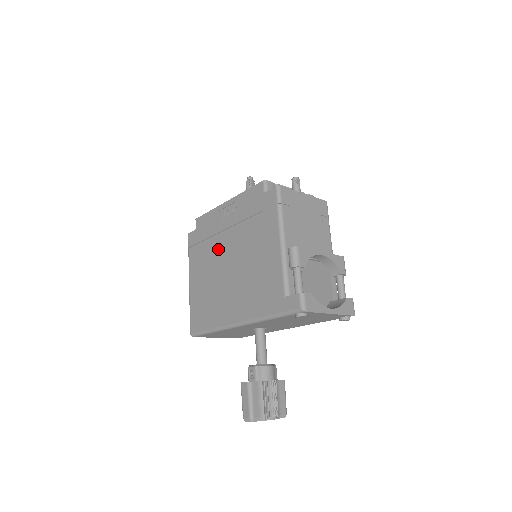
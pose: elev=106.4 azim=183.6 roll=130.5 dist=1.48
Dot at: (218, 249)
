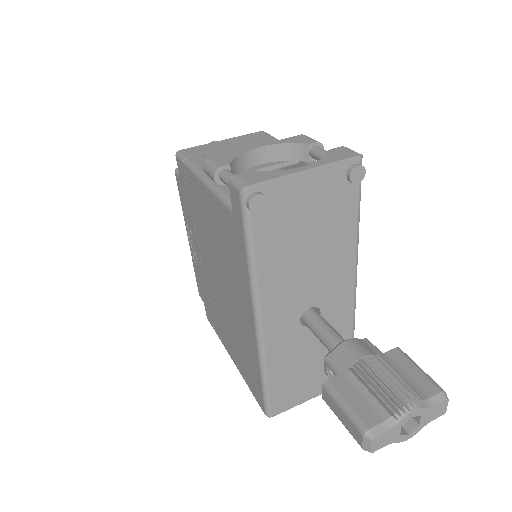
Dot at: (211, 287)
